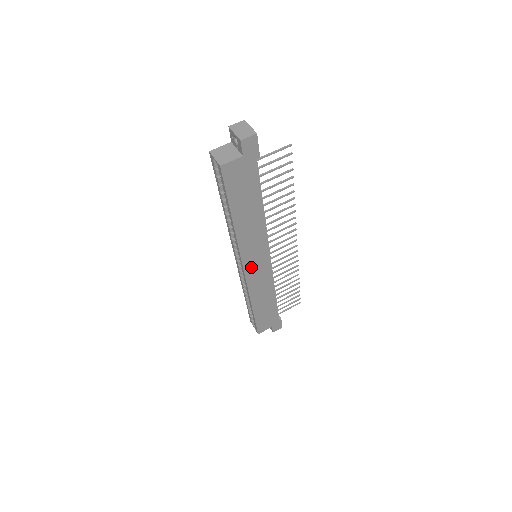
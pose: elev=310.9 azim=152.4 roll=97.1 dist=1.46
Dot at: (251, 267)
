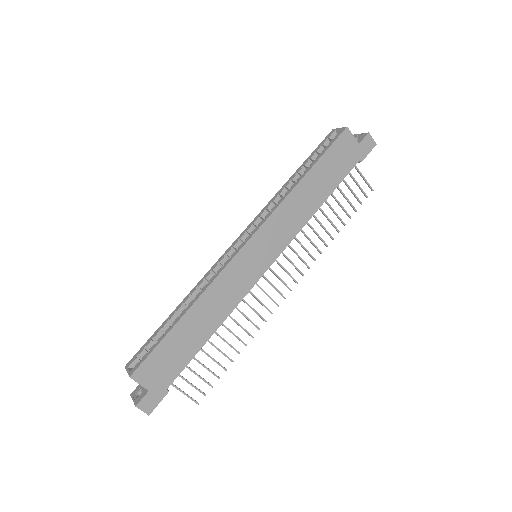
Dot at: (252, 250)
